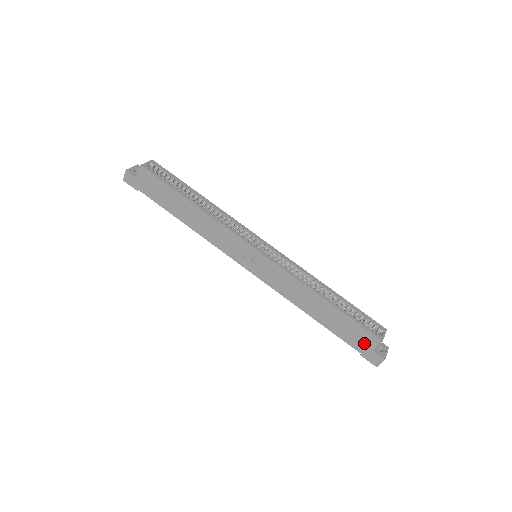
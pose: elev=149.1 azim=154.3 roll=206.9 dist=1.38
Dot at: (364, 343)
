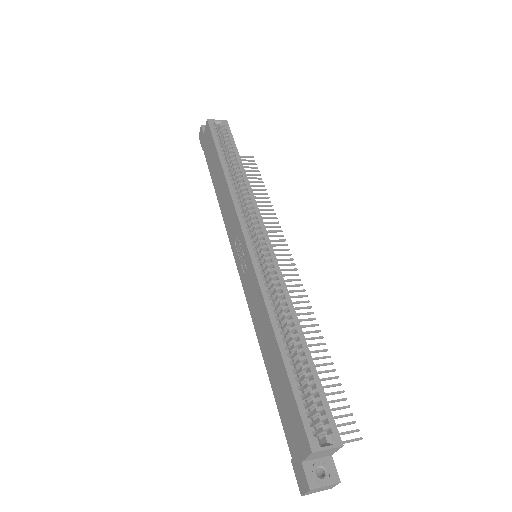
Dot at: (296, 441)
